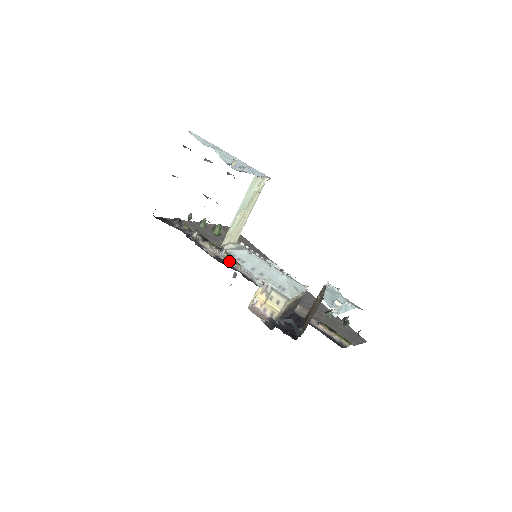
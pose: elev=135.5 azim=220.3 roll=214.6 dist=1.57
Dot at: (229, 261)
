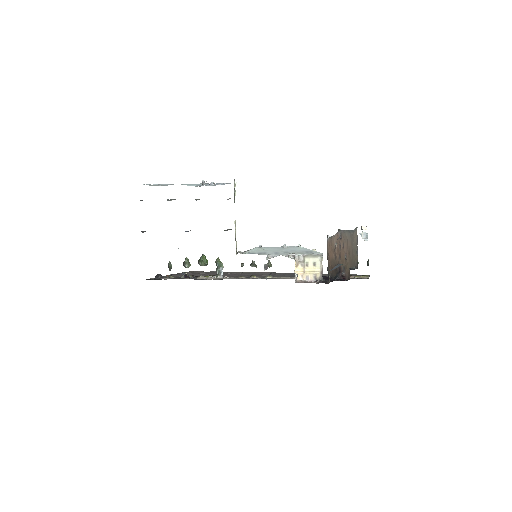
Dot at: (232, 278)
